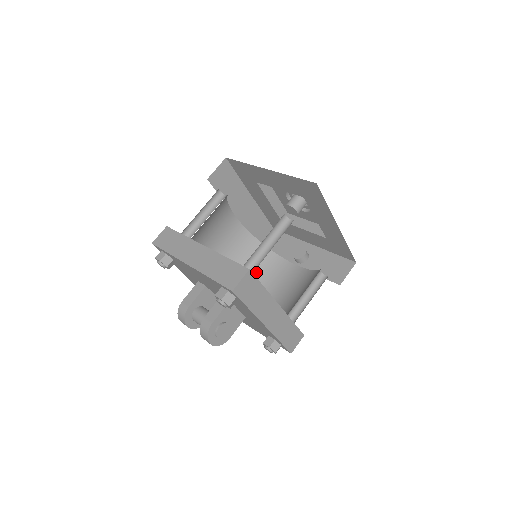
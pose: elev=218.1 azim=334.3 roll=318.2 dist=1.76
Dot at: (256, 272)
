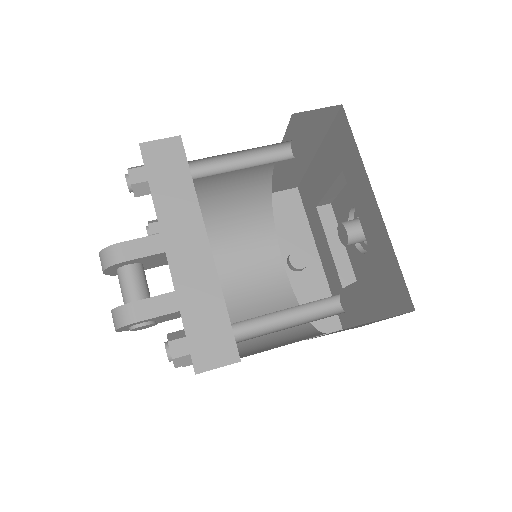
Dot at: (236, 233)
